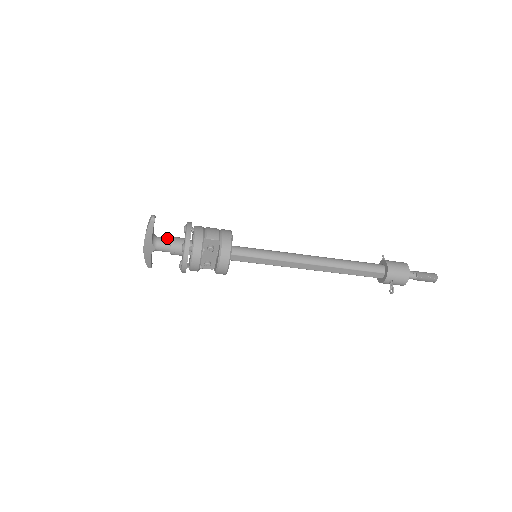
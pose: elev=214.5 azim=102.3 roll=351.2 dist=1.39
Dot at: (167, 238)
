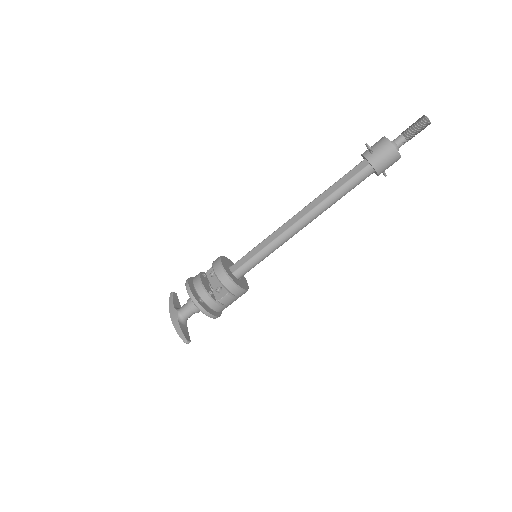
Dot at: occluded
